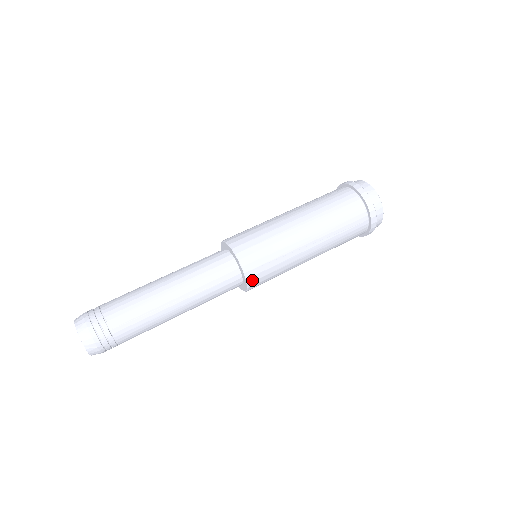
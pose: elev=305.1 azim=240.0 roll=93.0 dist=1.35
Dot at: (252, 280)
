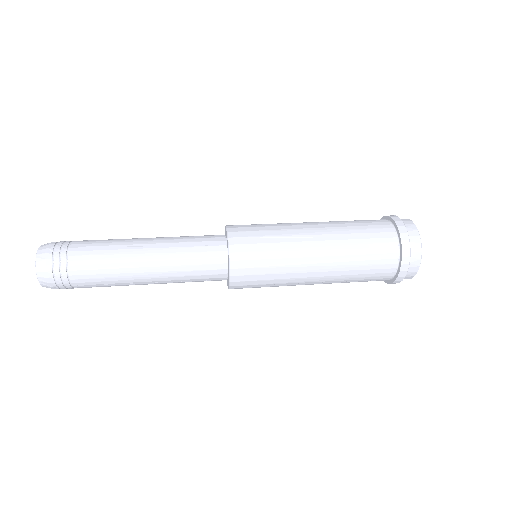
Dot at: (236, 250)
